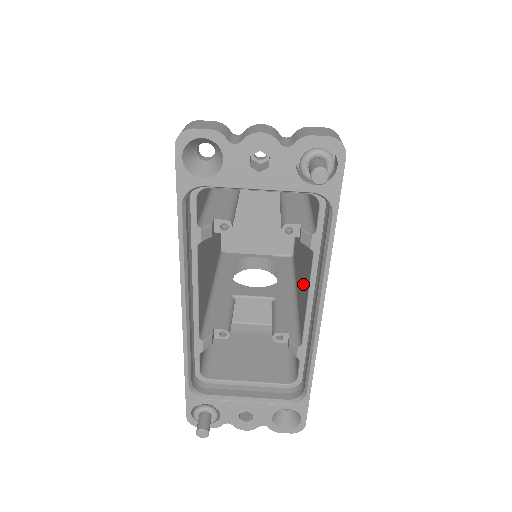
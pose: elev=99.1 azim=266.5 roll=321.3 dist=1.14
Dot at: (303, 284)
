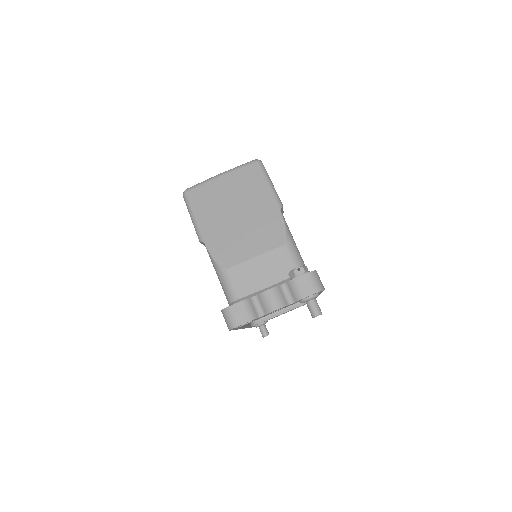
Dot at: occluded
